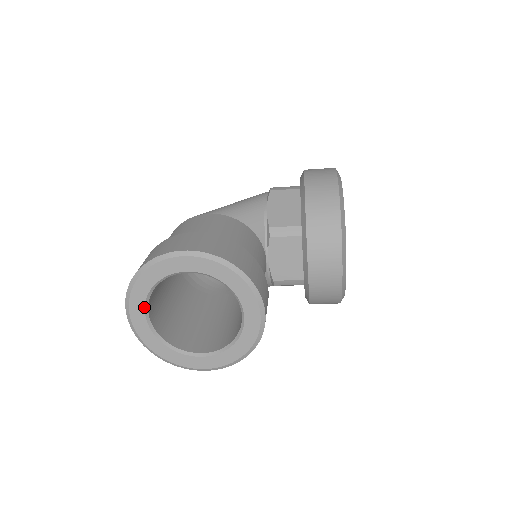
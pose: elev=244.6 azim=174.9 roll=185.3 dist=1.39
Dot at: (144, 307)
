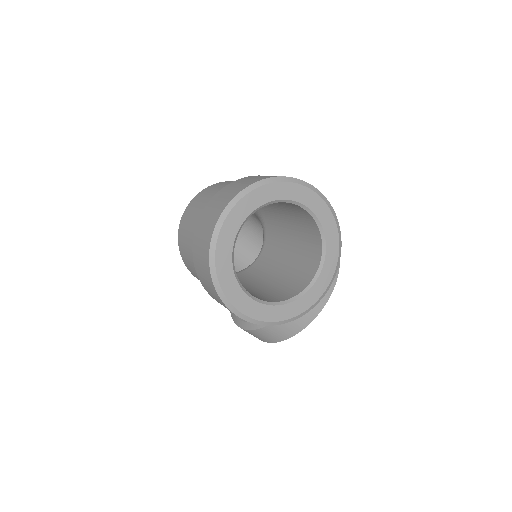
Dot at: (250, 213)
